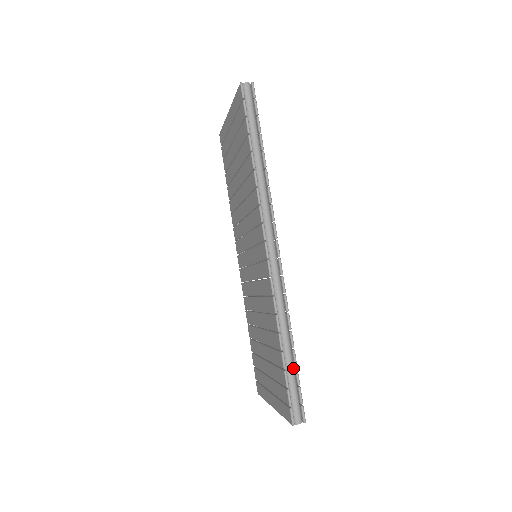
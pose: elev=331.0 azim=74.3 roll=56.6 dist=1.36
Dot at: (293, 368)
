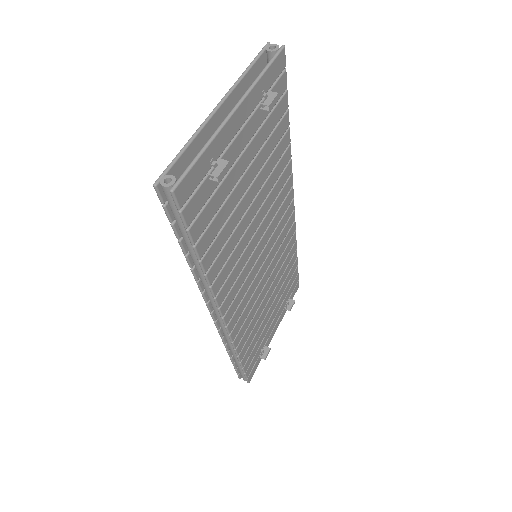
Dot at: occluded
